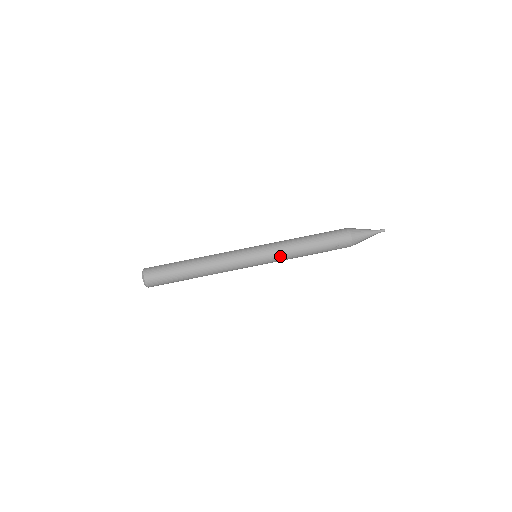
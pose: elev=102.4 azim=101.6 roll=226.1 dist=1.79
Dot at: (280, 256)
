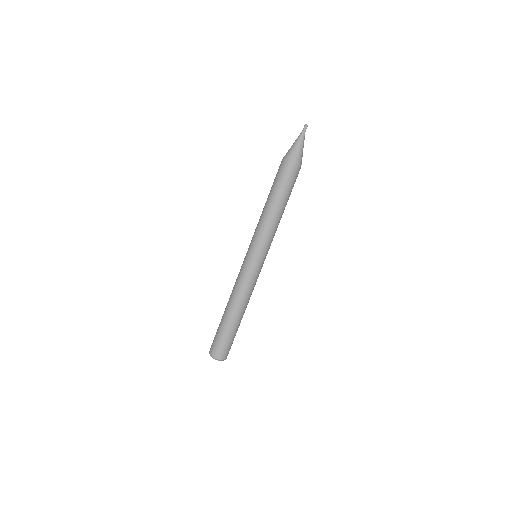
Dot at: occluded
